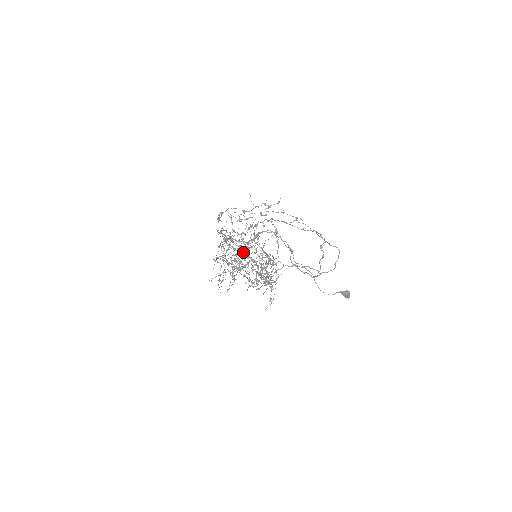
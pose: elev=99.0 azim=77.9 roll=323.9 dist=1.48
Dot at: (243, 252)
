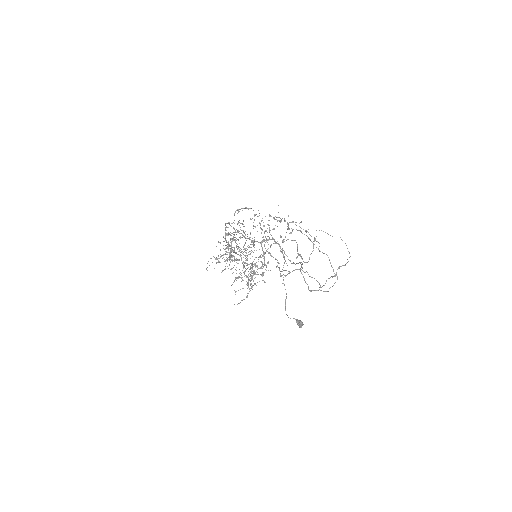
Dot at: (284, 241)
